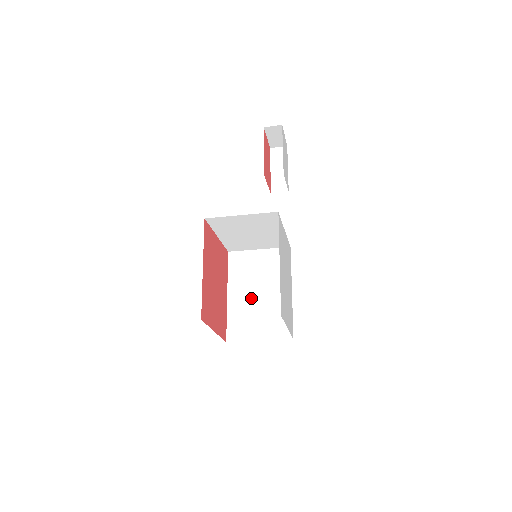
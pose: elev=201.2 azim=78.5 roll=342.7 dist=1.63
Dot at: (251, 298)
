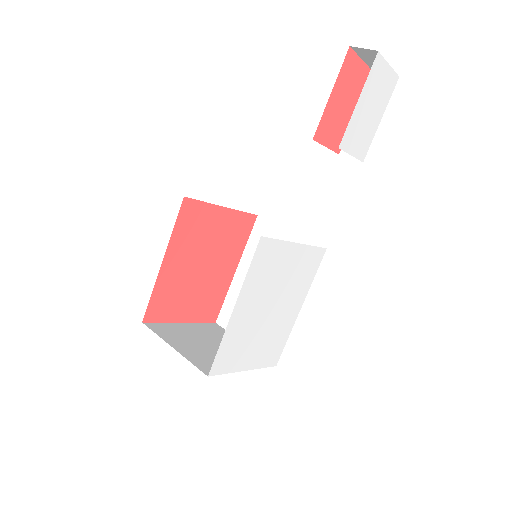
Dot at: occluded
